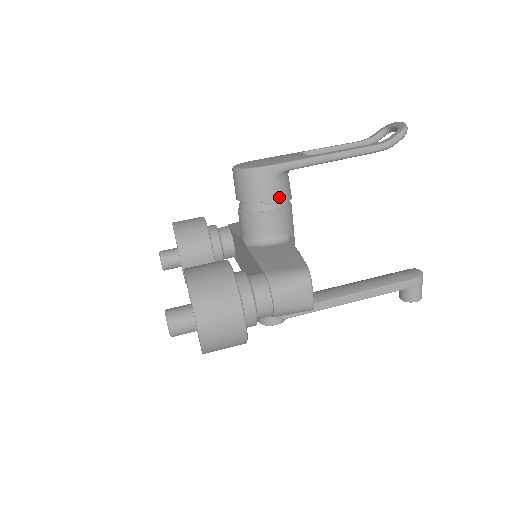
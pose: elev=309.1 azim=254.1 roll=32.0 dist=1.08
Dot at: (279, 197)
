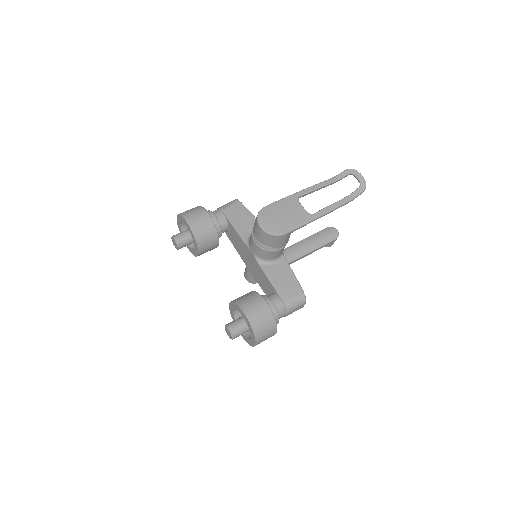
Dot at: (287, 242)
